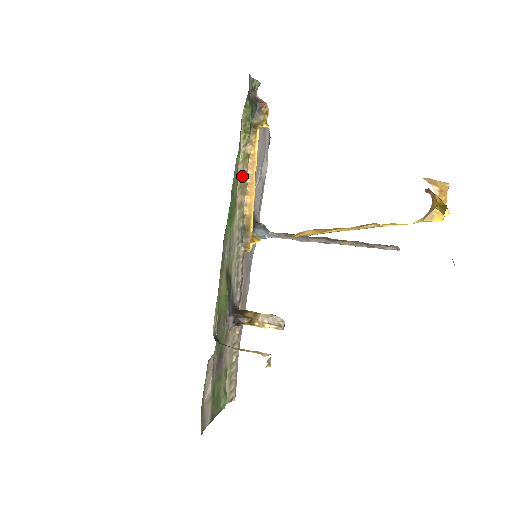
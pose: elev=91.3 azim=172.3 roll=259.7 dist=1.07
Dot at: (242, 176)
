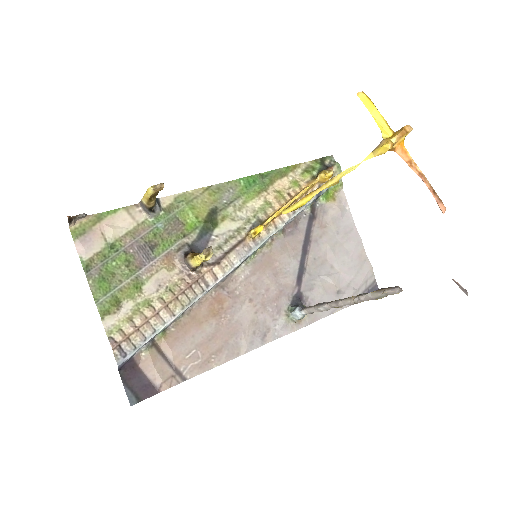
Dot at: (285, 190)
